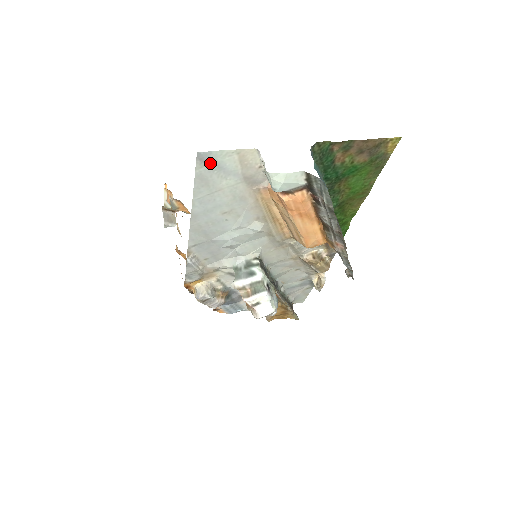
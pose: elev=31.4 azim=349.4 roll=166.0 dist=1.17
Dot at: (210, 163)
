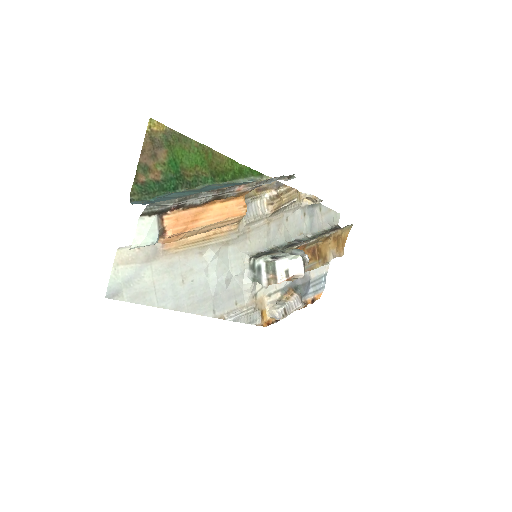
Dot at: (121, 289)
